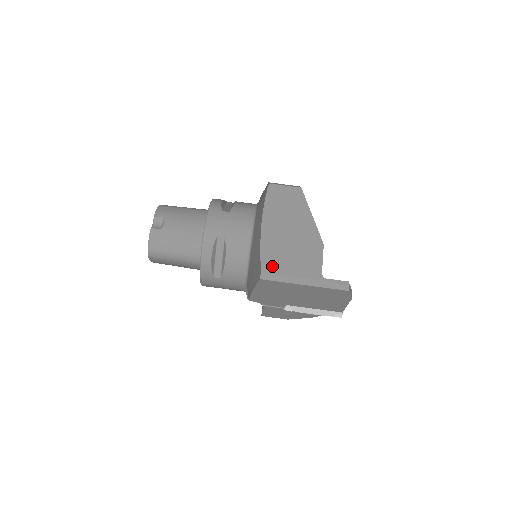
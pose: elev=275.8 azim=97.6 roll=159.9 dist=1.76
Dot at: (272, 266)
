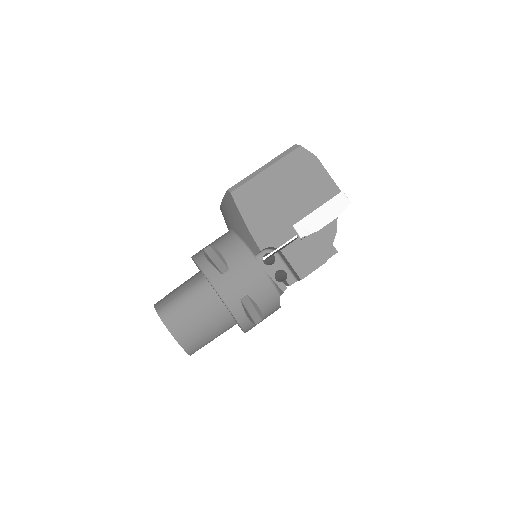
Dot at: occluded
